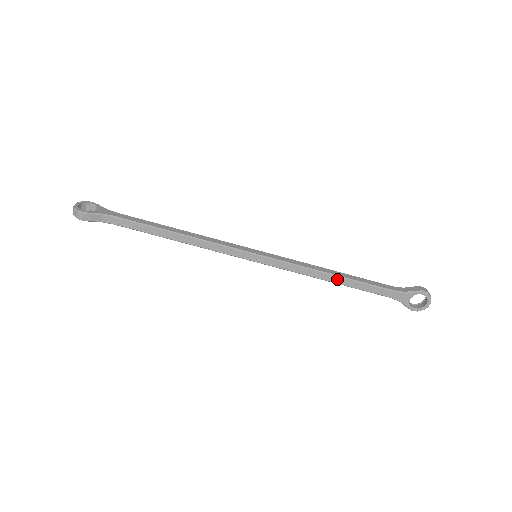
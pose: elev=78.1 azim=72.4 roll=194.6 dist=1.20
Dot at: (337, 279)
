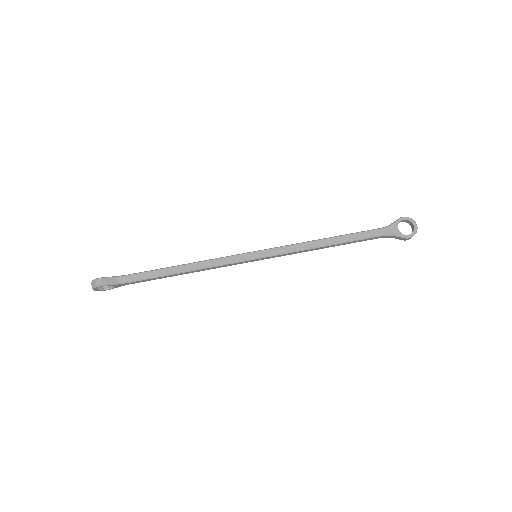
Dot at: (330, 240)
